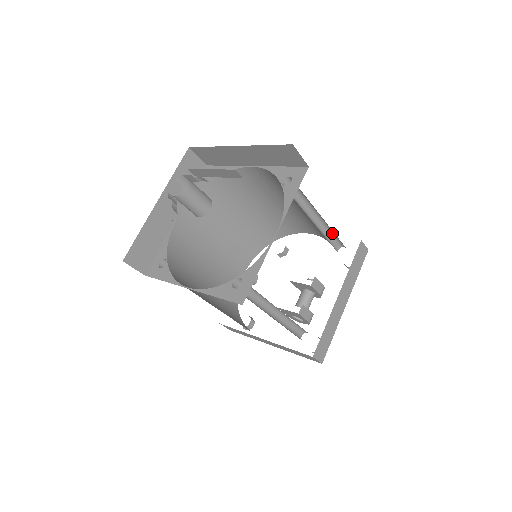
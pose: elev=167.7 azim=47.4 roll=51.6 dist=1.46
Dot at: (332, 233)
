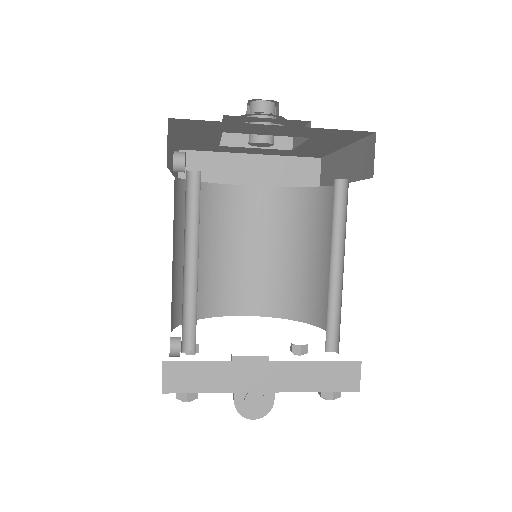
Dot at: occluded
